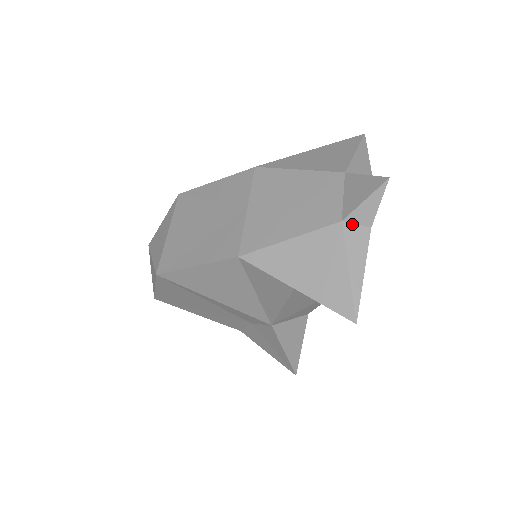
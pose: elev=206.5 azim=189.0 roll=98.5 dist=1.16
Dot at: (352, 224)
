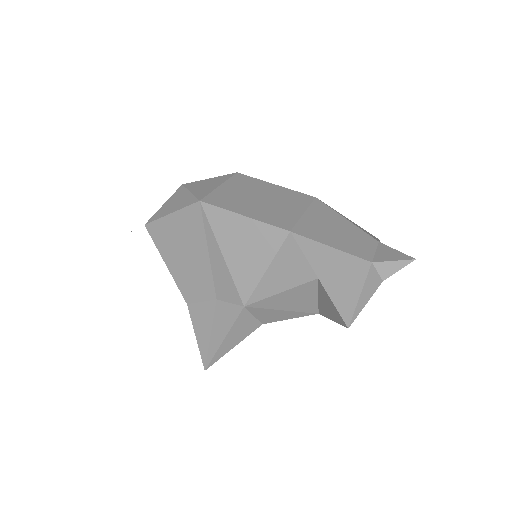
Dot at: (376, 269)
